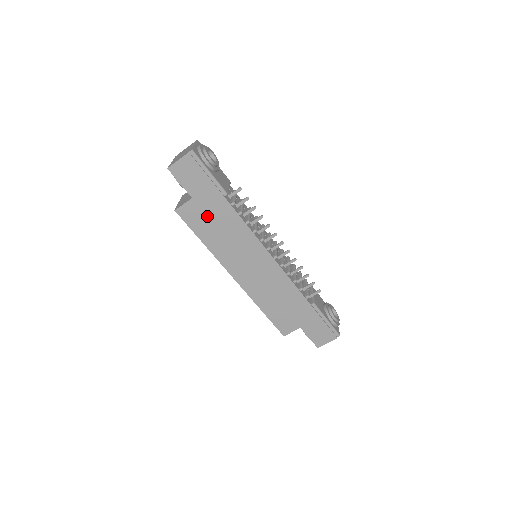
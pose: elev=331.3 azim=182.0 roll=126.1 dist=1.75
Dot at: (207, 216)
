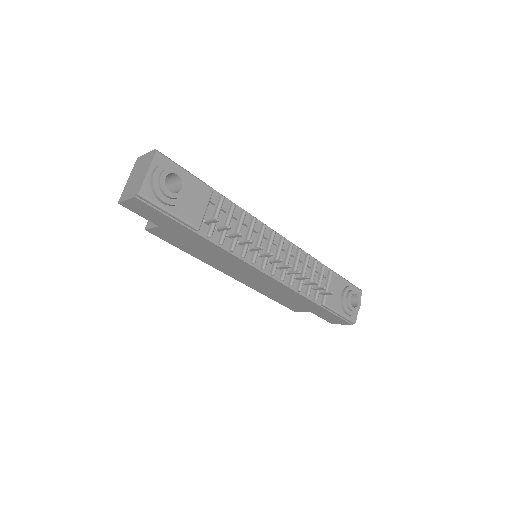
Dot at: (182, 240)
